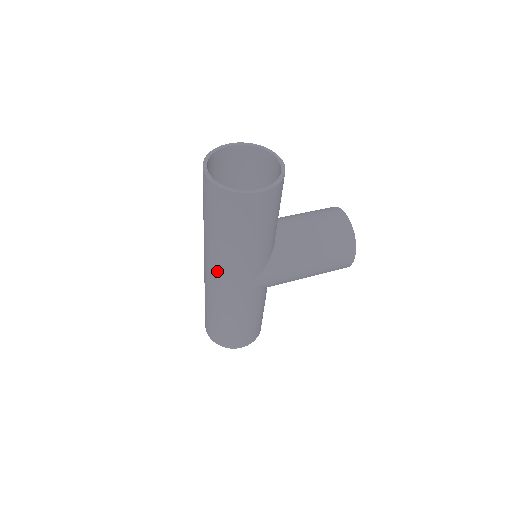
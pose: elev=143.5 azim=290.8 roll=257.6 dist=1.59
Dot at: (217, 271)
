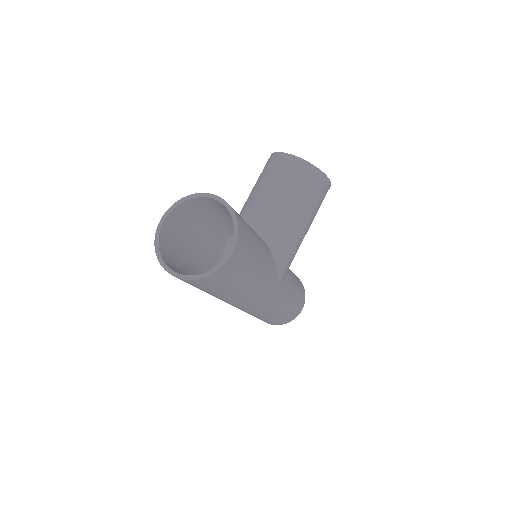
Dot at: (245, 305)
